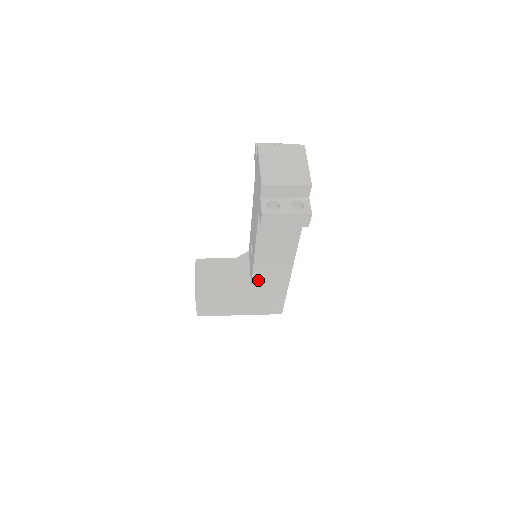
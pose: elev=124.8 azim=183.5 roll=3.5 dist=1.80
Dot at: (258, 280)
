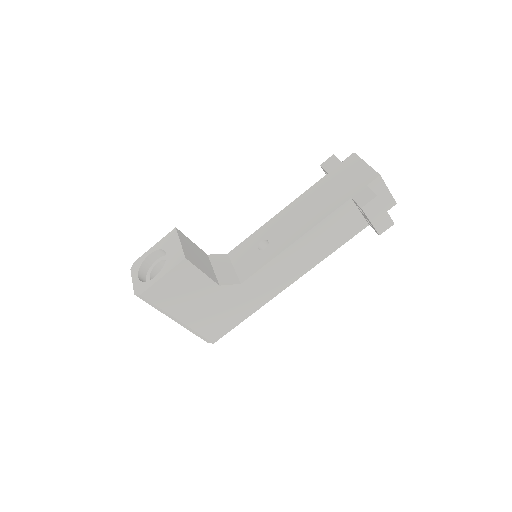
Dot at: (256, 279)
